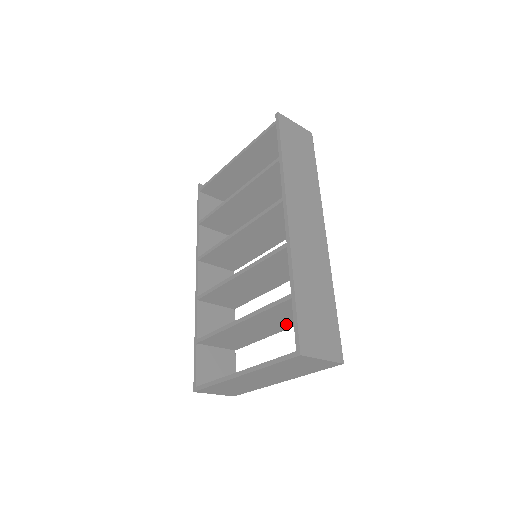
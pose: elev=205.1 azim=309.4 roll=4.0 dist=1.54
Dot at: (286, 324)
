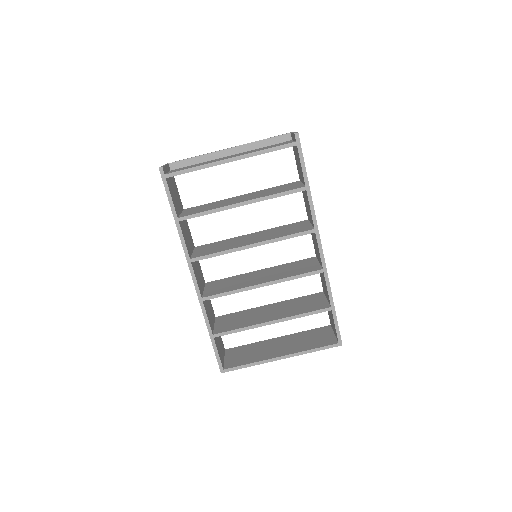
Dot at: occluded
